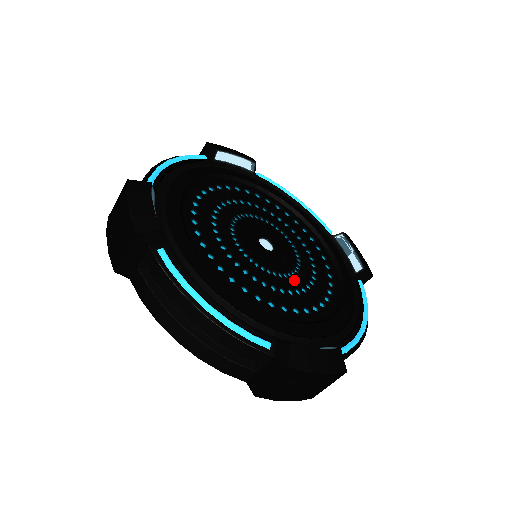
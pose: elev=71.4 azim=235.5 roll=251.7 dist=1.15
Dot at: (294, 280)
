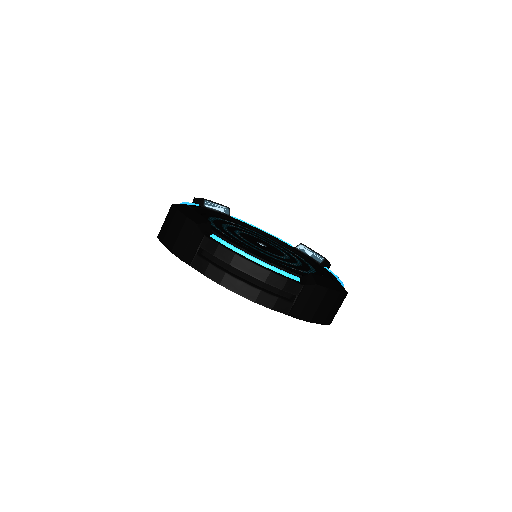
Dot at: (289, 260)
